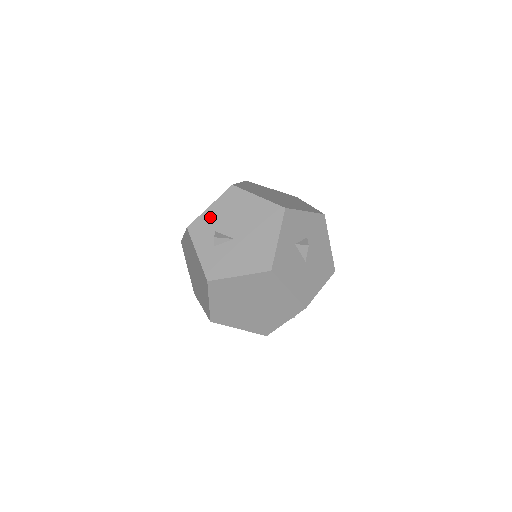
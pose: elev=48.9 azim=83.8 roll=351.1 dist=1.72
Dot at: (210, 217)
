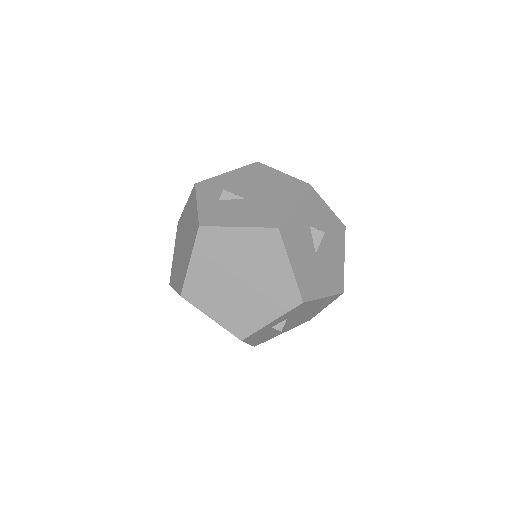
Dot at: (224, 179)
